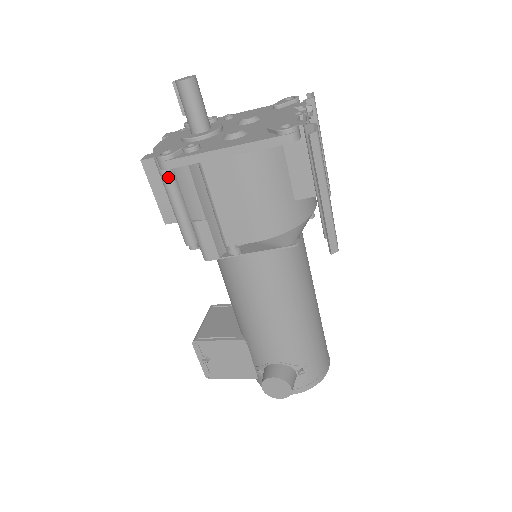
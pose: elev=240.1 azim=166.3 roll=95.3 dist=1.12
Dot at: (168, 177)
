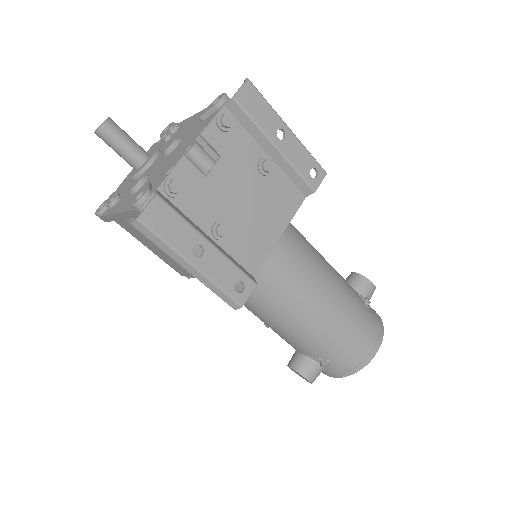
Dot at: occluded
